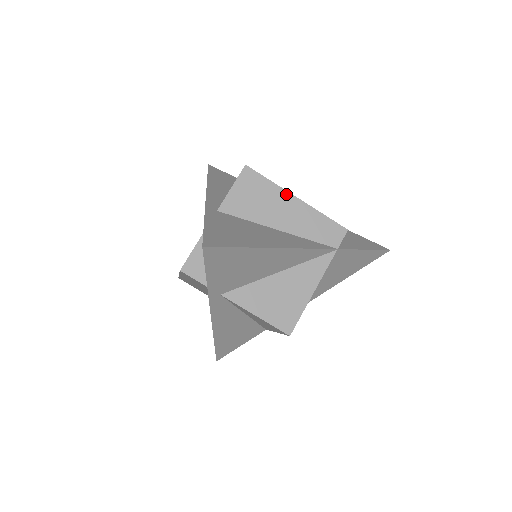
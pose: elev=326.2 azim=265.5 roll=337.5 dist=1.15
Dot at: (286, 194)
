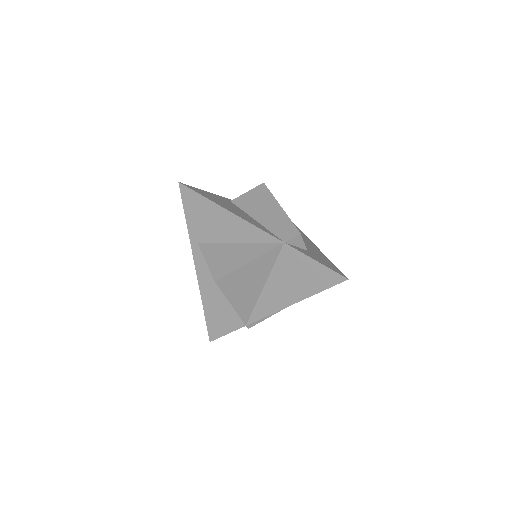
Dot at: (275, 202)
